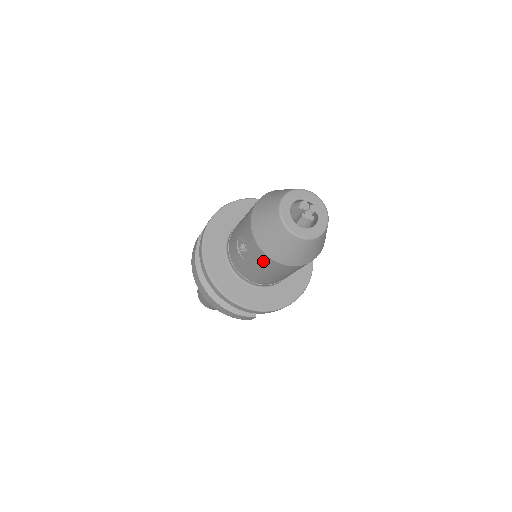
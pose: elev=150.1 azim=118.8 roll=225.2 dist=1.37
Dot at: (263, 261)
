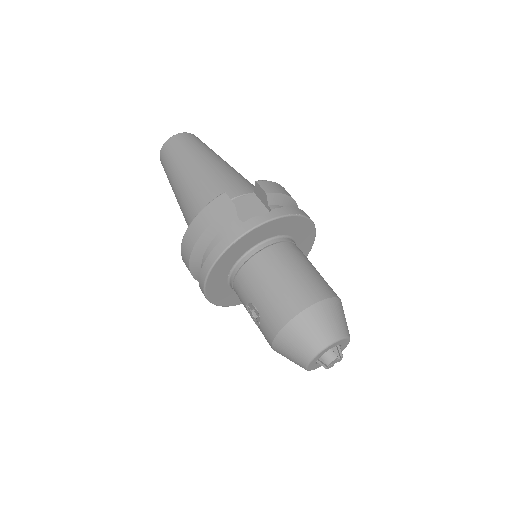
Dot at: occluded
